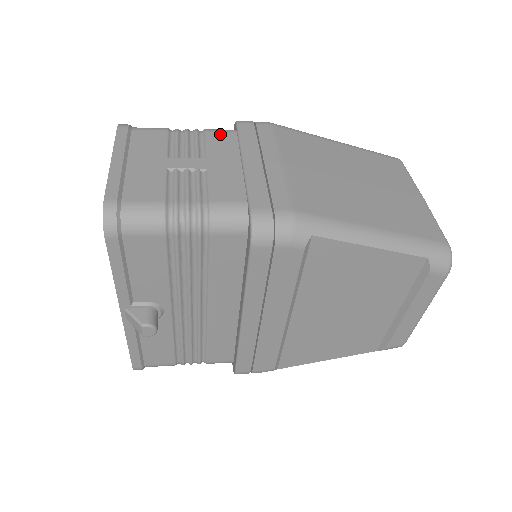
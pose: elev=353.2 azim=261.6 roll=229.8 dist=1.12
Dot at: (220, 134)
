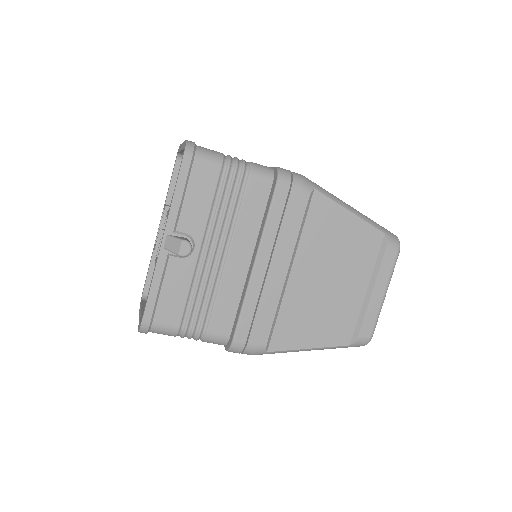
Dot at: occluded
